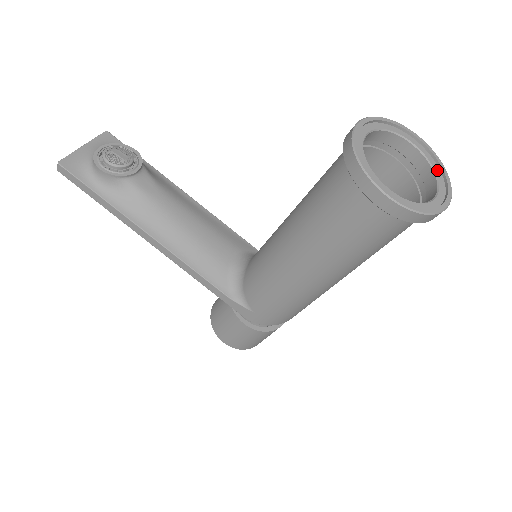
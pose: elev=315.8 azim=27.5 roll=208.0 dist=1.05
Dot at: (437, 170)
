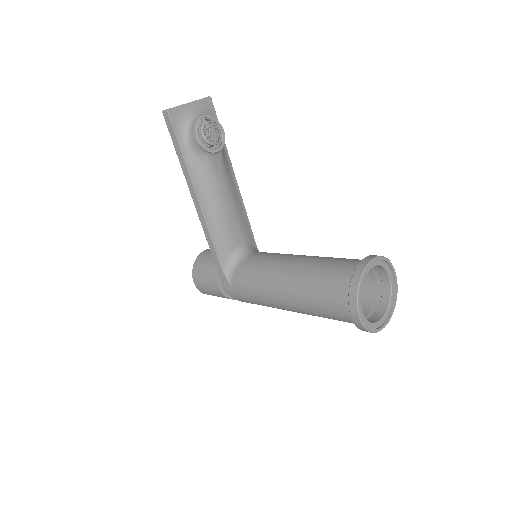
Dot at: (391, 303)
